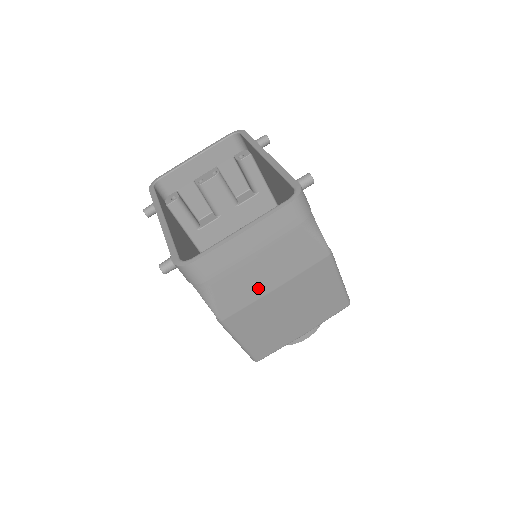
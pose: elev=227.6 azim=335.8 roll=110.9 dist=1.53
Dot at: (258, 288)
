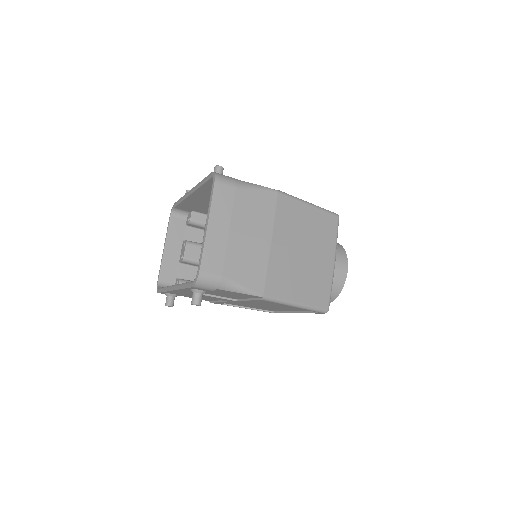
Dot at: (259, 252)
